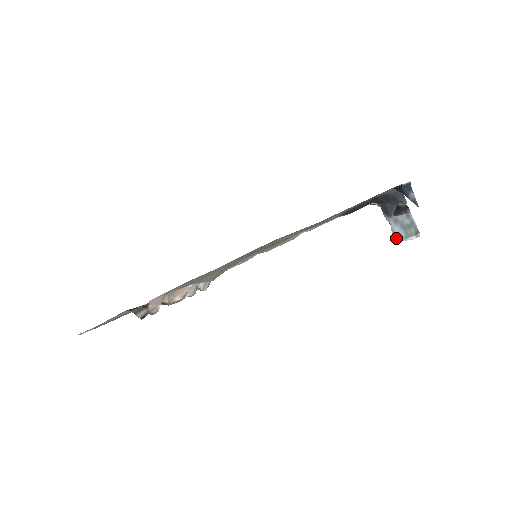
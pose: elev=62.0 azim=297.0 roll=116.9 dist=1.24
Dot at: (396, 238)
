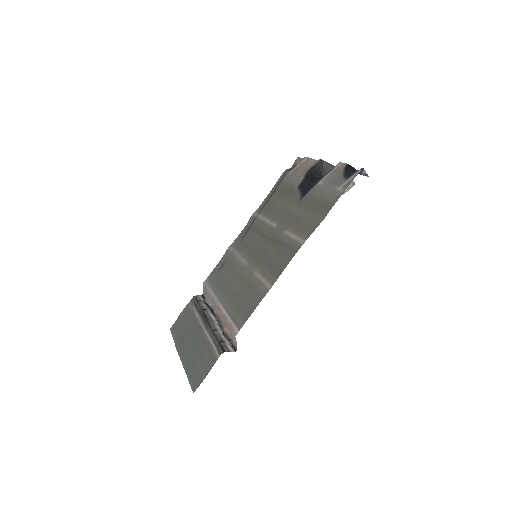
Dot at: occluded
